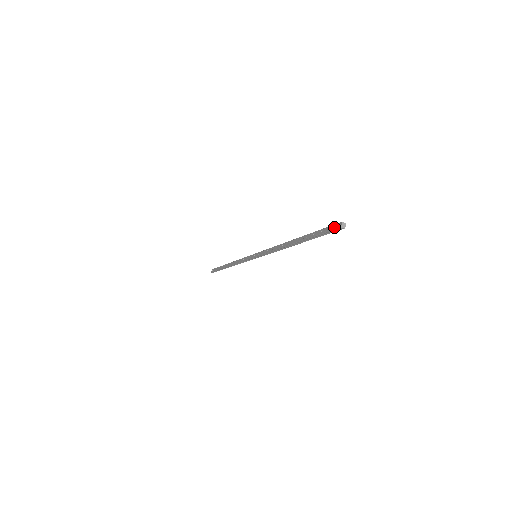
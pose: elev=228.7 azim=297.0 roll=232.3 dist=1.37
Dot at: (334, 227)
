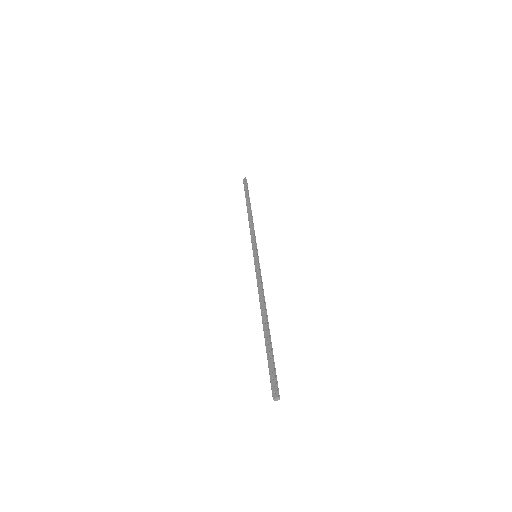
Dot at: (273, 387)
